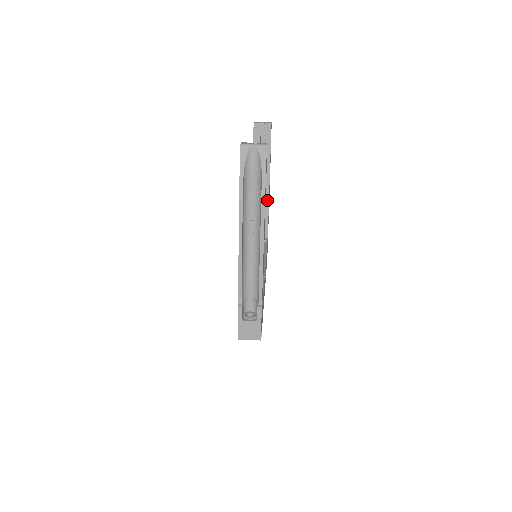
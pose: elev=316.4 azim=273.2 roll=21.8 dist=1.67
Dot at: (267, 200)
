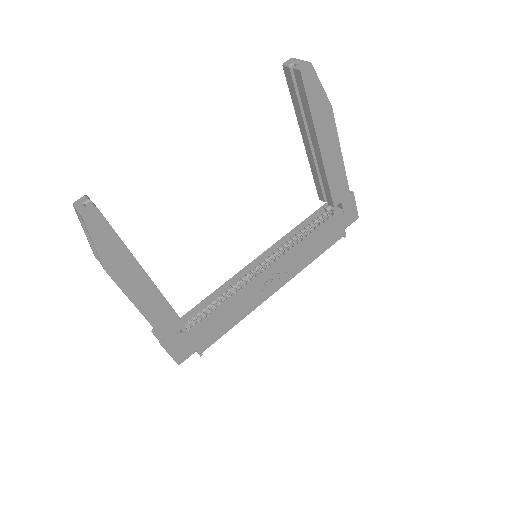
Dot at: (323, 169)
